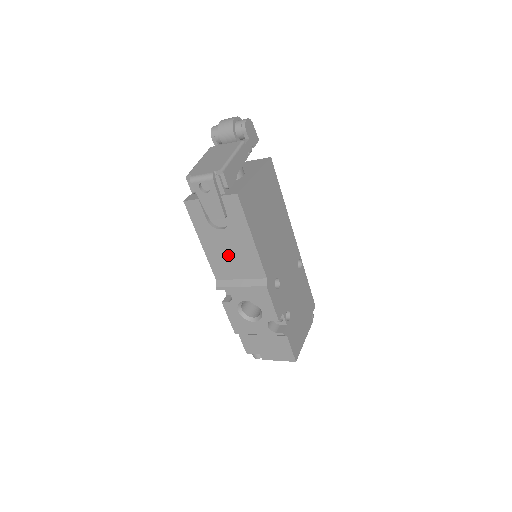
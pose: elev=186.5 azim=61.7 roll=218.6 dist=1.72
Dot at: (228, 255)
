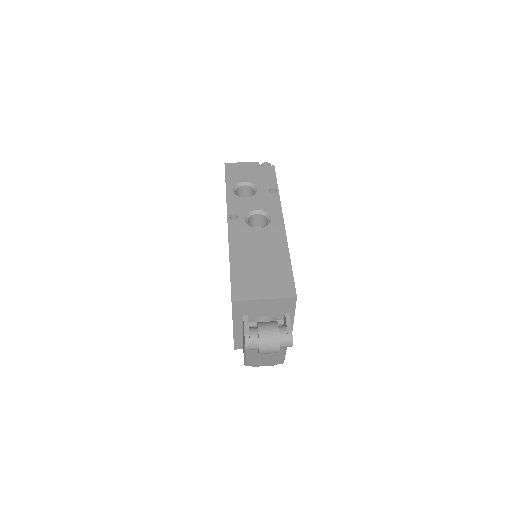
Dot at: occluded
